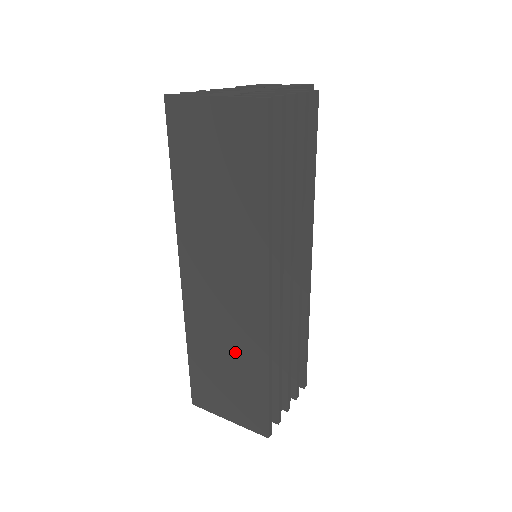
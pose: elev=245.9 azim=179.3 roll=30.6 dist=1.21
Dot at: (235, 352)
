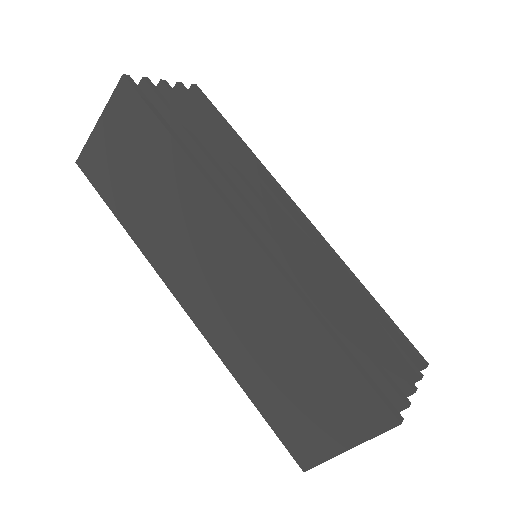
Dot at: (278, 338)
